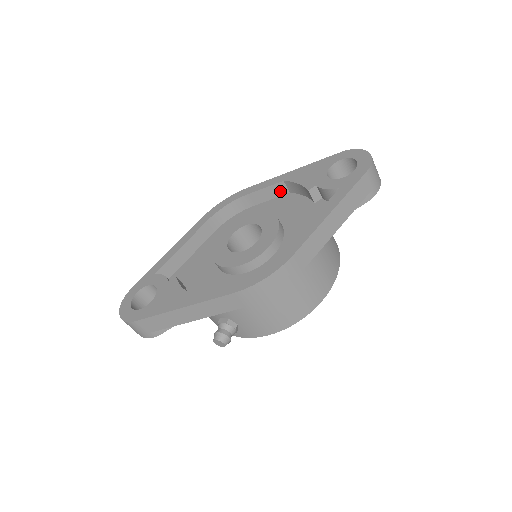
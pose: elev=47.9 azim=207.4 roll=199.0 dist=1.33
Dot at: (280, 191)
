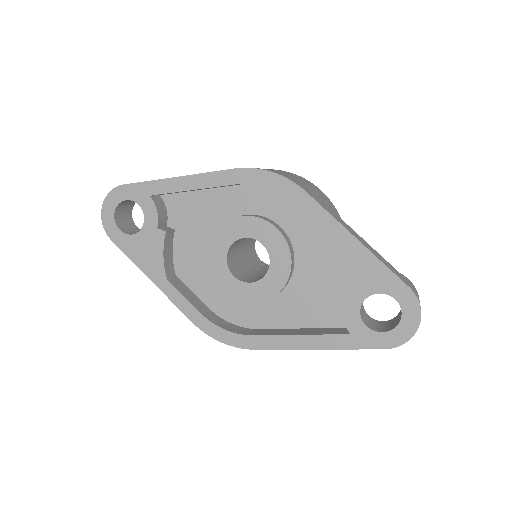
Dot at: occluded
